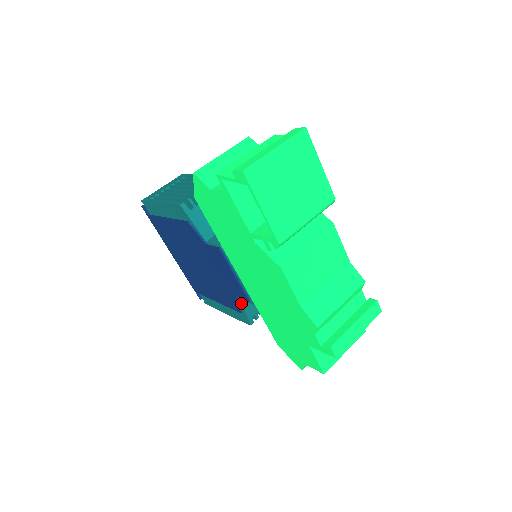
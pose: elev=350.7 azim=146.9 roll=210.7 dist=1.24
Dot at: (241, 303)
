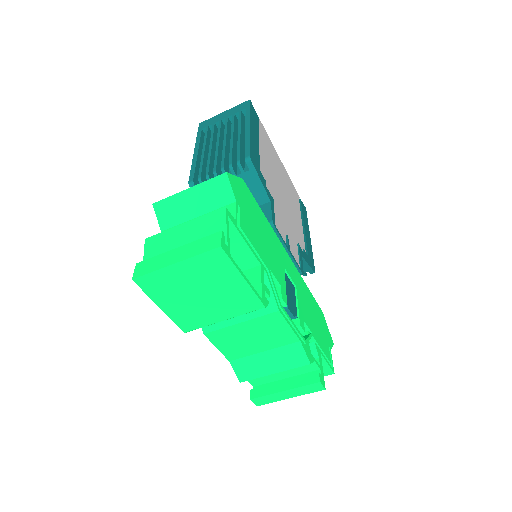
Dot at: occluded
